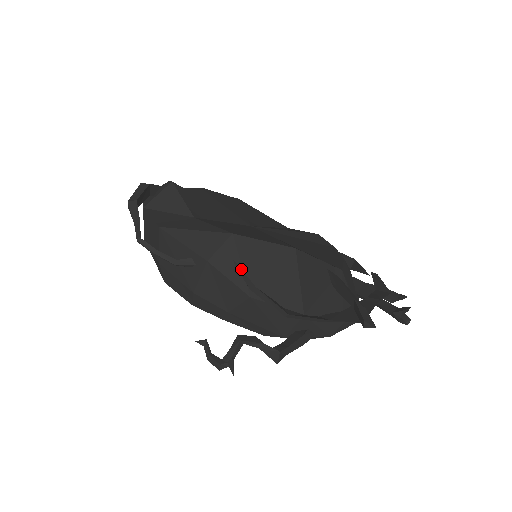
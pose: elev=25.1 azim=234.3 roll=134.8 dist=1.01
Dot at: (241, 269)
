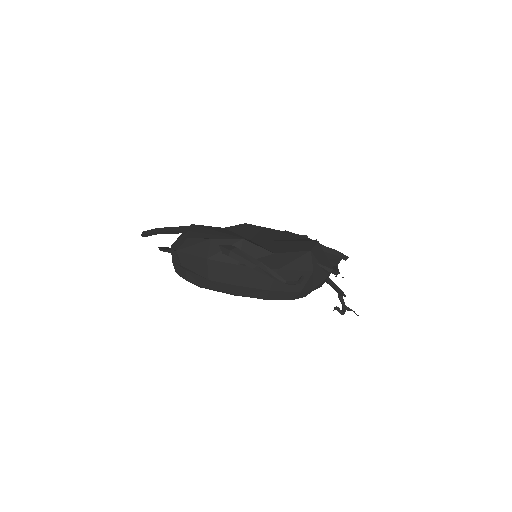
Dot at: (323, 266)
